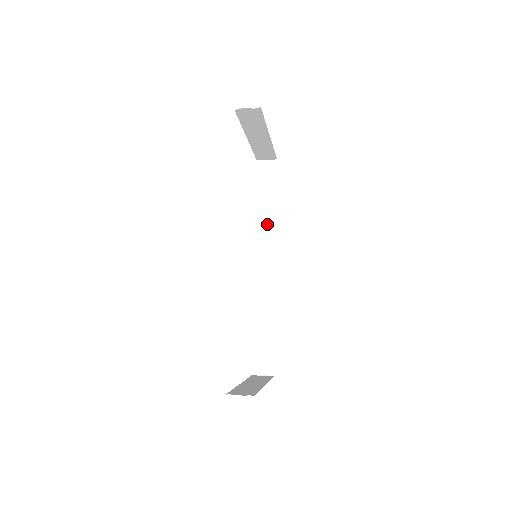
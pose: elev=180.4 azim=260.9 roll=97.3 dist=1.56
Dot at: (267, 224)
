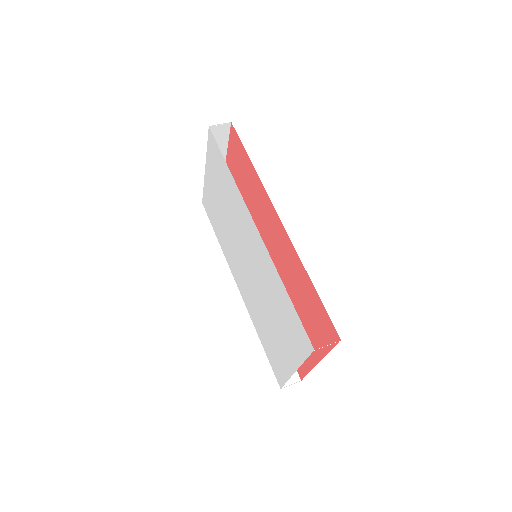
Dot at: occluded
